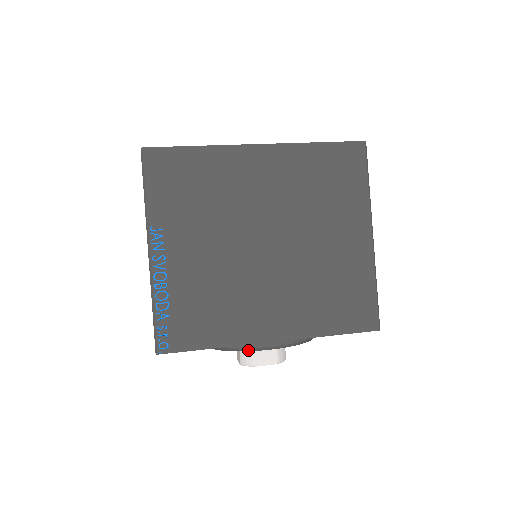
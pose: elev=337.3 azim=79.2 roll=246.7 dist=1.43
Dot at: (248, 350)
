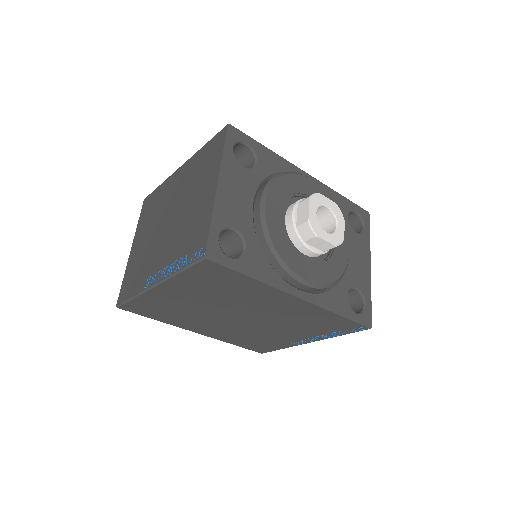
Dot at: (297, 174)
